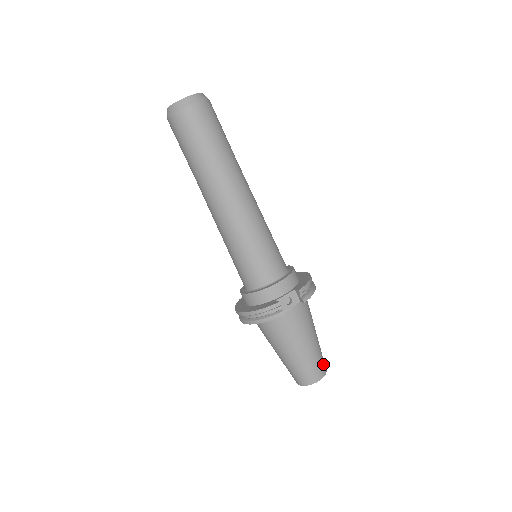
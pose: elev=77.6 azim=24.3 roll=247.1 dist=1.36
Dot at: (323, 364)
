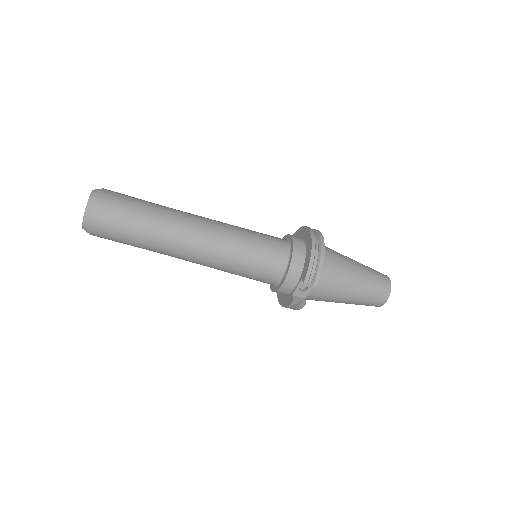
Dot at: (382, 288)
